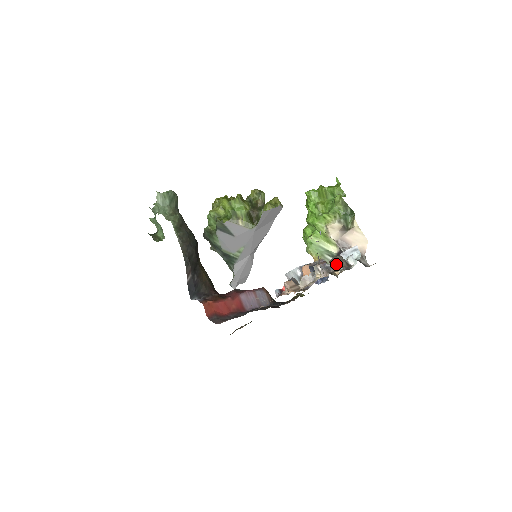
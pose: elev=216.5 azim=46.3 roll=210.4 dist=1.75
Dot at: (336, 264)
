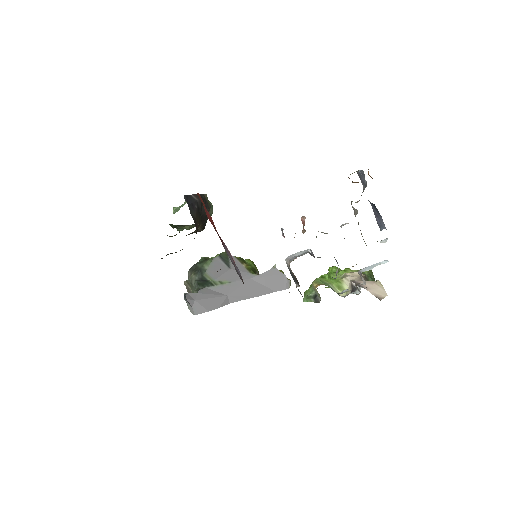
Dot at: occluded
